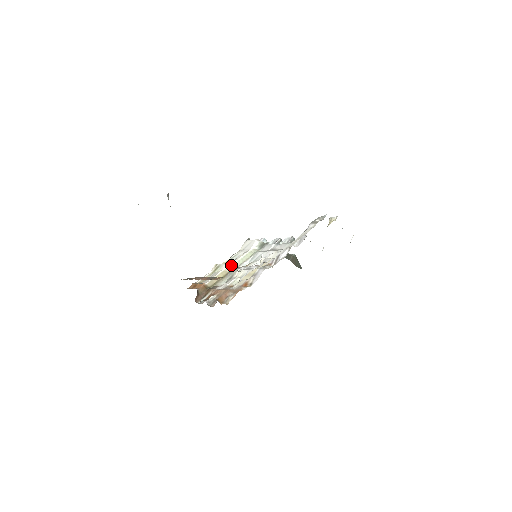
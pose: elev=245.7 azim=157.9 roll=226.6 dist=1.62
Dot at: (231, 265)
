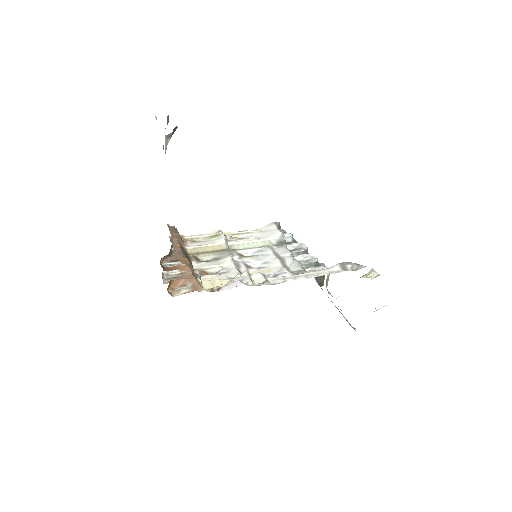
Dot at: (231, 243)
